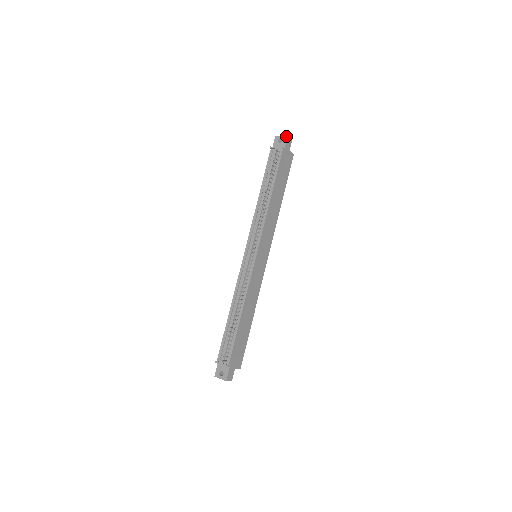
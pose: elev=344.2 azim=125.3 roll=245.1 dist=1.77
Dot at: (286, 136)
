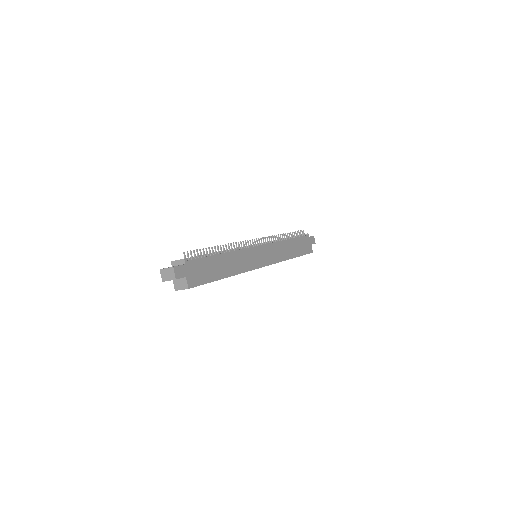
Dot at: (312, 236)
